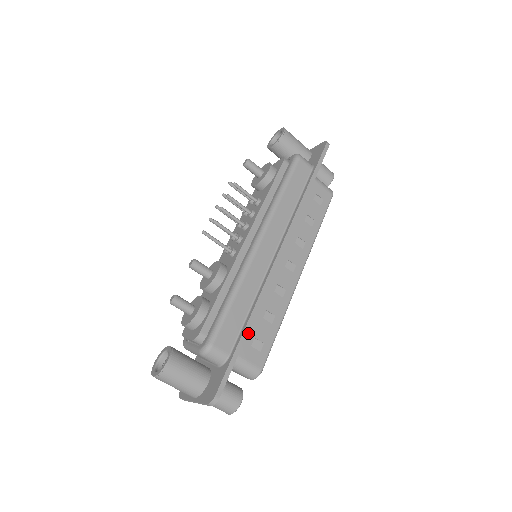
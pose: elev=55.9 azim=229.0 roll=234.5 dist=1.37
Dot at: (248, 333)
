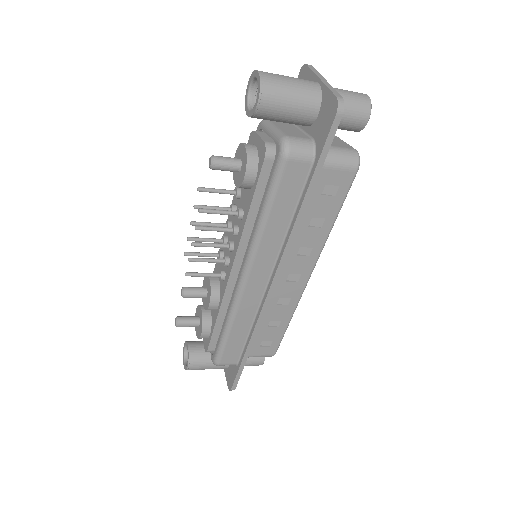
Dot at: (254, 341)
